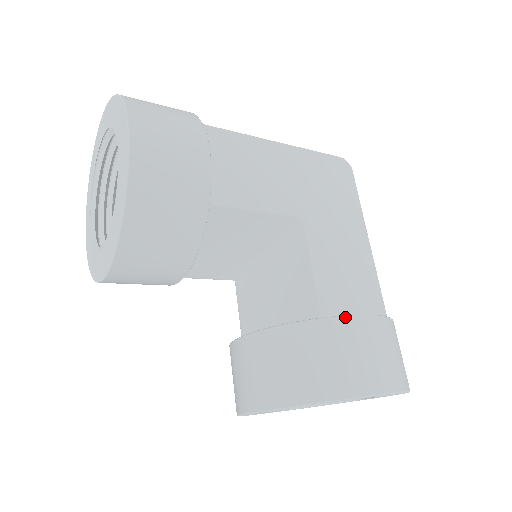
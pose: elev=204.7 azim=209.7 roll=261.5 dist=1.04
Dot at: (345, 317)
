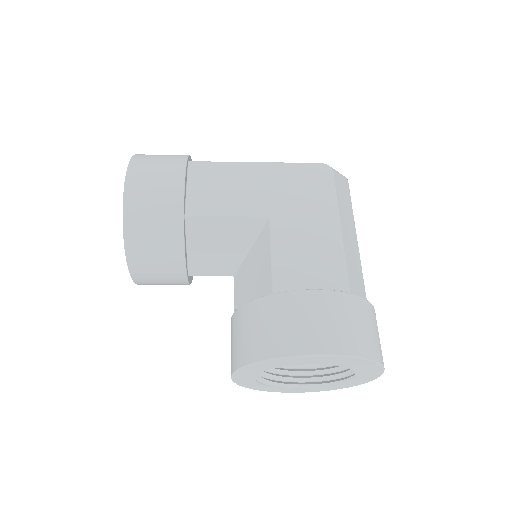
Dot at: (291, 292)
